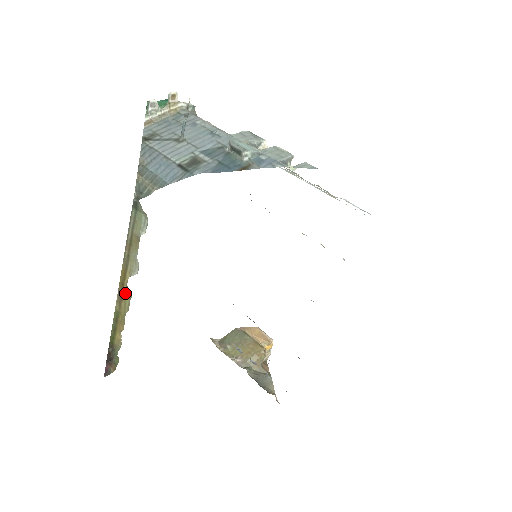
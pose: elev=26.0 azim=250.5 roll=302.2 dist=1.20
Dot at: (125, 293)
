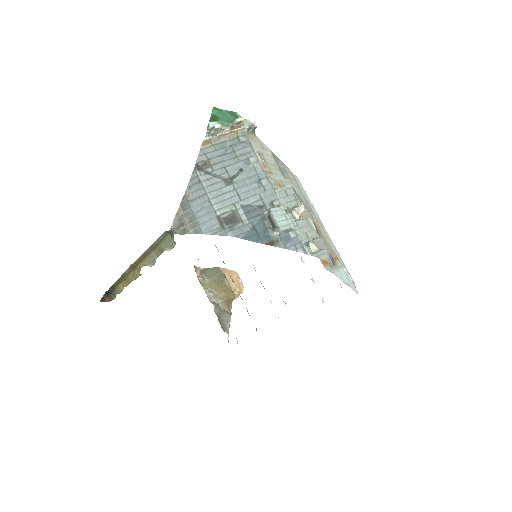
Dot at: (137, 269)
